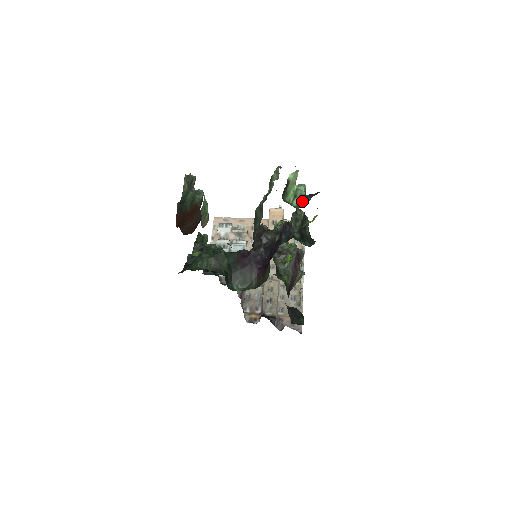
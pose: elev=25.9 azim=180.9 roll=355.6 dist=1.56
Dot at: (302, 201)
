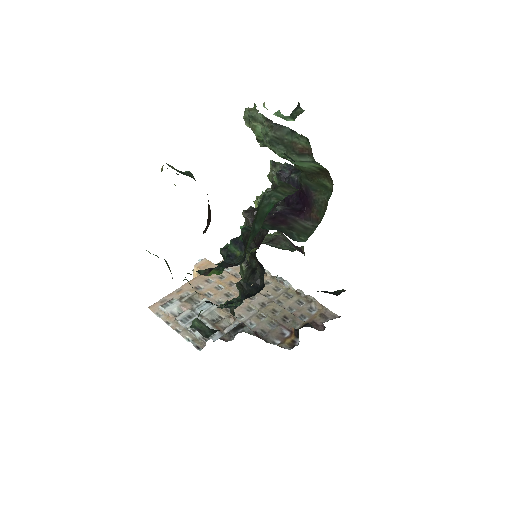
Dot at: (294, 115)
